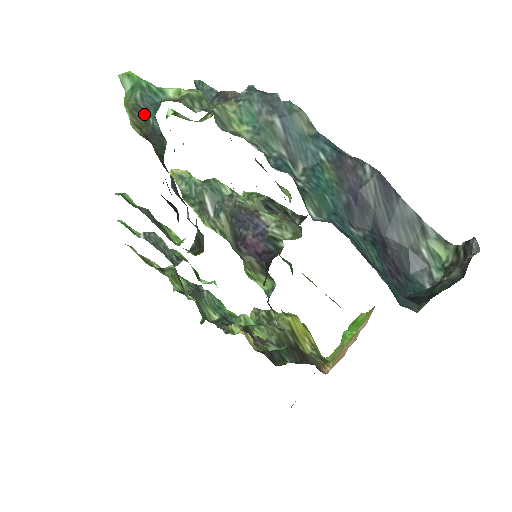
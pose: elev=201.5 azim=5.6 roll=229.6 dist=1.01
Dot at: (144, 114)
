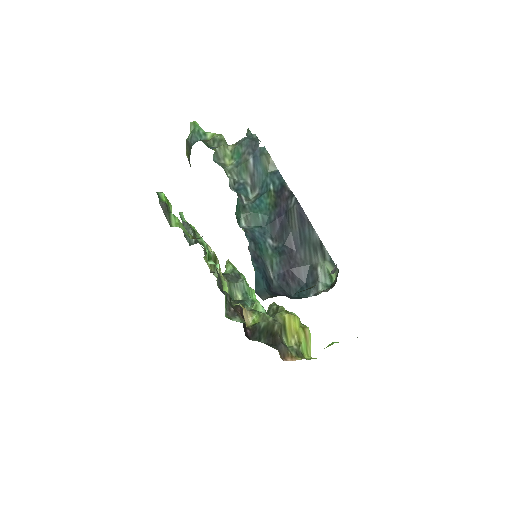
Dot at: (190, 147)
